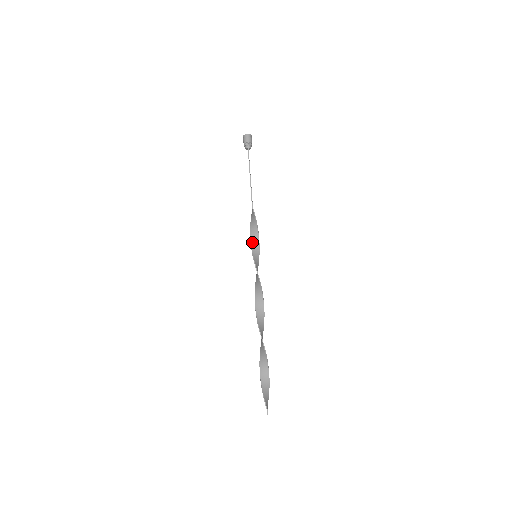
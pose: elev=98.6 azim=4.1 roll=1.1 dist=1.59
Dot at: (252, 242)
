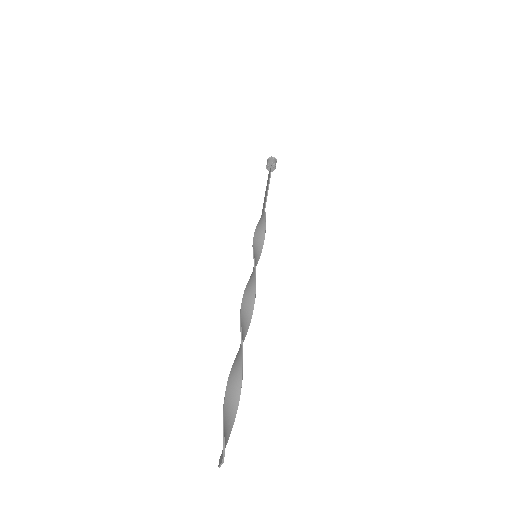
Dot at: (255, 241)
